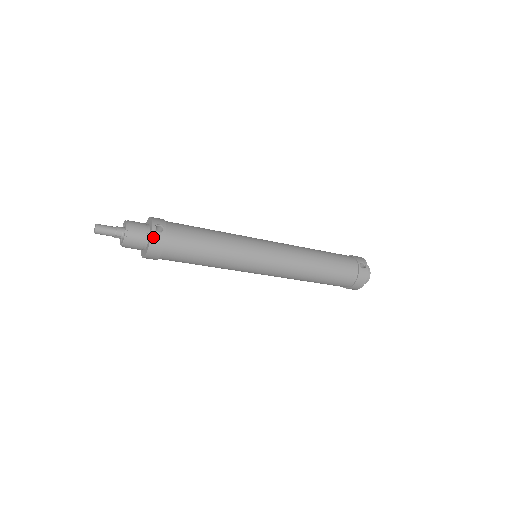
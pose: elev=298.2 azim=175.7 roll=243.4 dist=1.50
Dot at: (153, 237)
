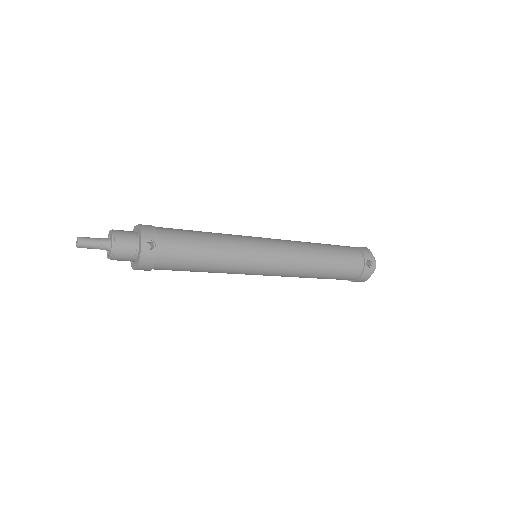
Dot at: (143, 256)
